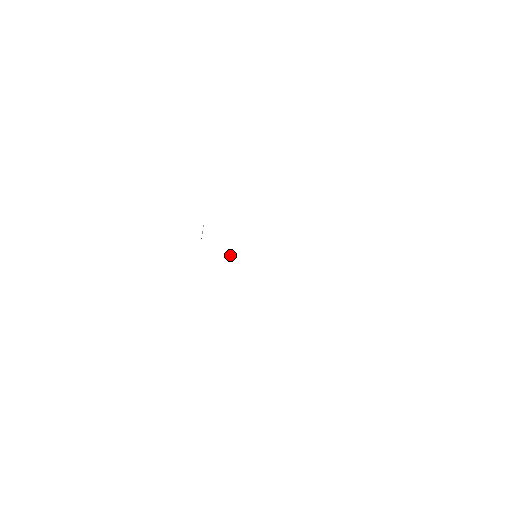
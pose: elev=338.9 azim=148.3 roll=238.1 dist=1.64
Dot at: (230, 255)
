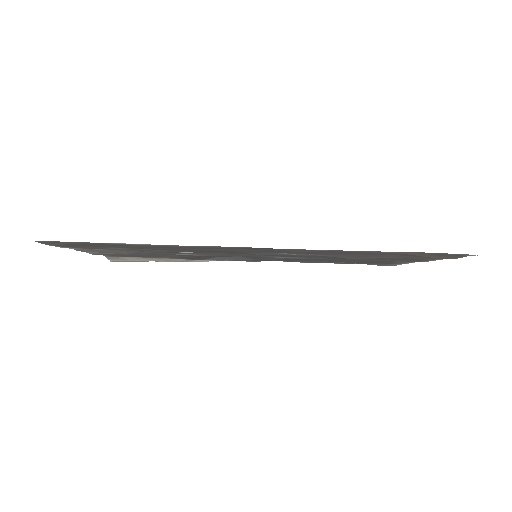
Dot at: (194, 252)
